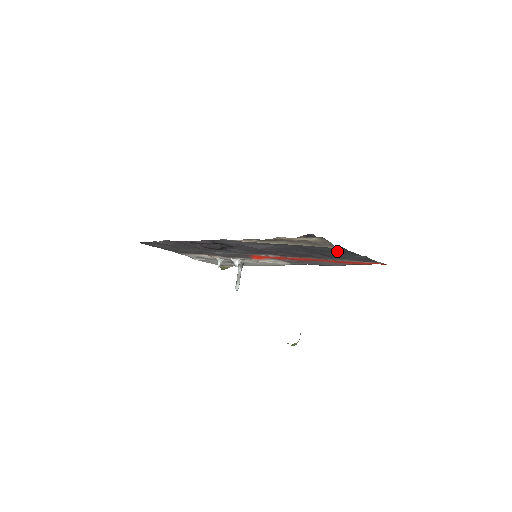
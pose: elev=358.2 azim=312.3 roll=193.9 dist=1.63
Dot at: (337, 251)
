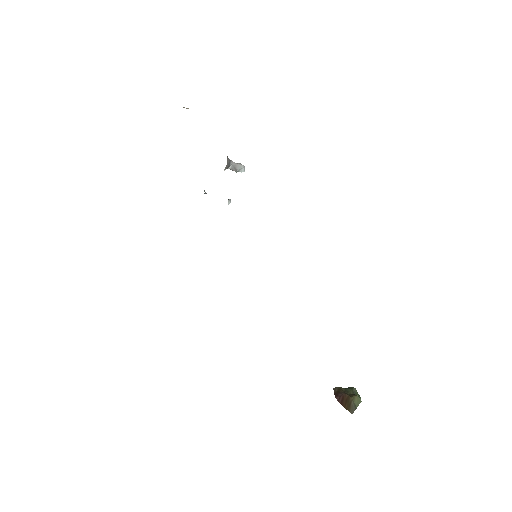
Dot at: occluded
